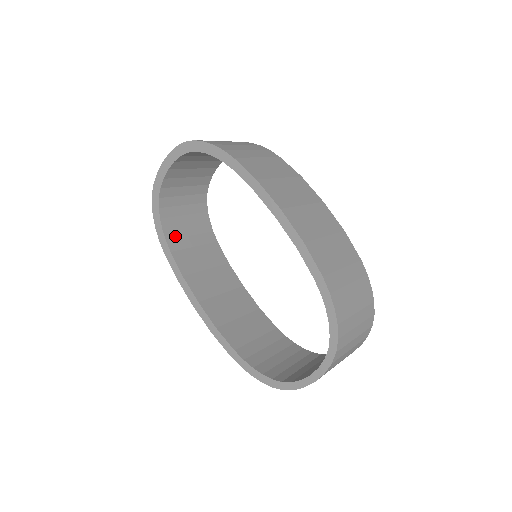
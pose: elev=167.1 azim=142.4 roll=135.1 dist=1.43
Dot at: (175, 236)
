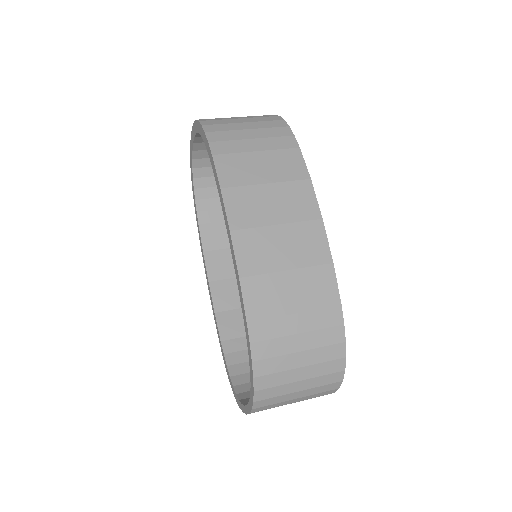
Dot at: (209, 208)
